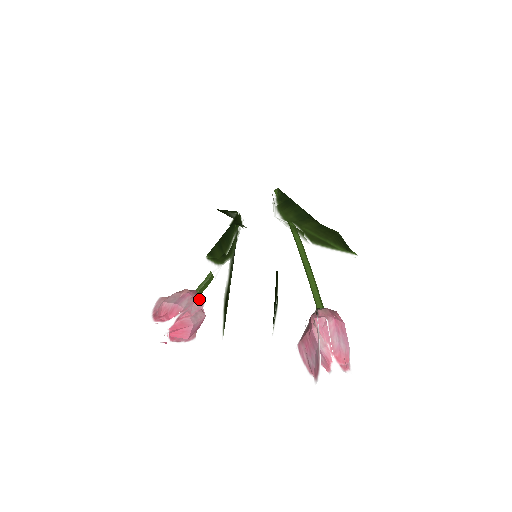
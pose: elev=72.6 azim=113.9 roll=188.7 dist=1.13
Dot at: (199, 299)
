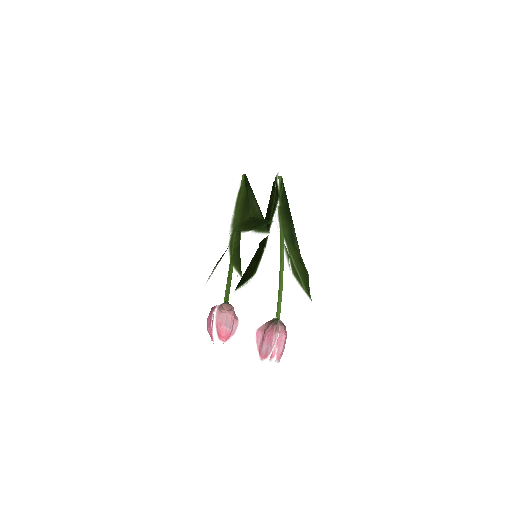
Dot at: (237, 319)
